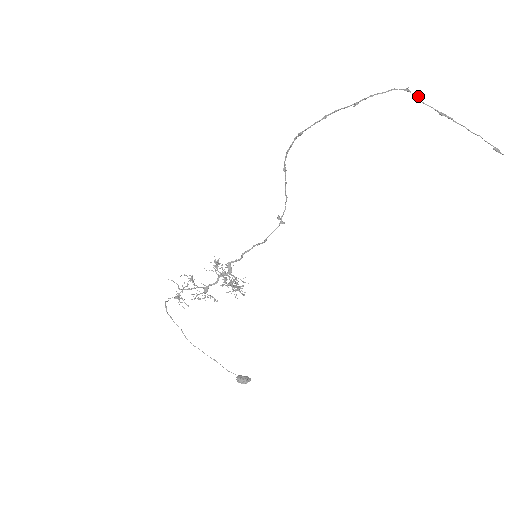
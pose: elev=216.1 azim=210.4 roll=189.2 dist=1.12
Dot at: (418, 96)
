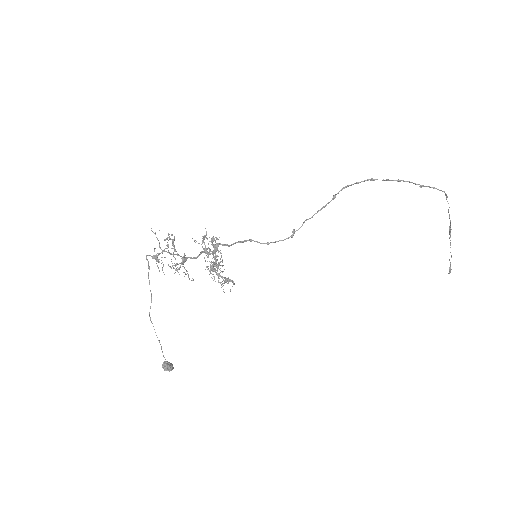
Dot at: occluded
